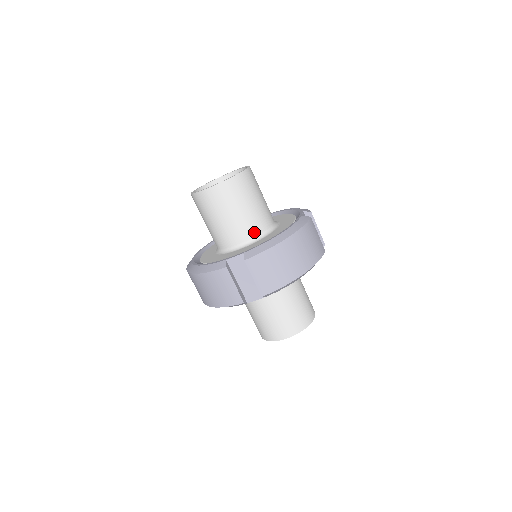
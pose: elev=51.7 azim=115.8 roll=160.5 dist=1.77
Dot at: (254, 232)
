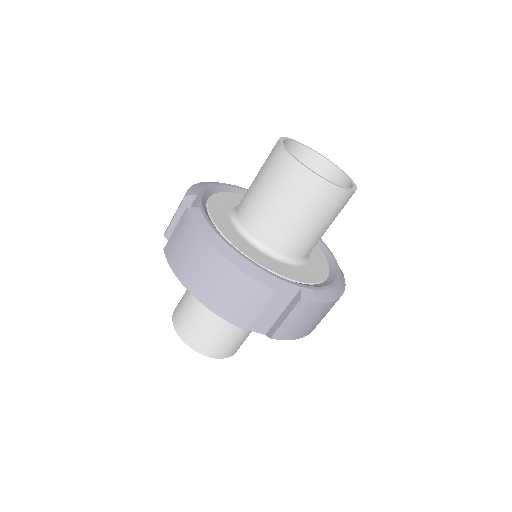
Dot at: (303, 254)
